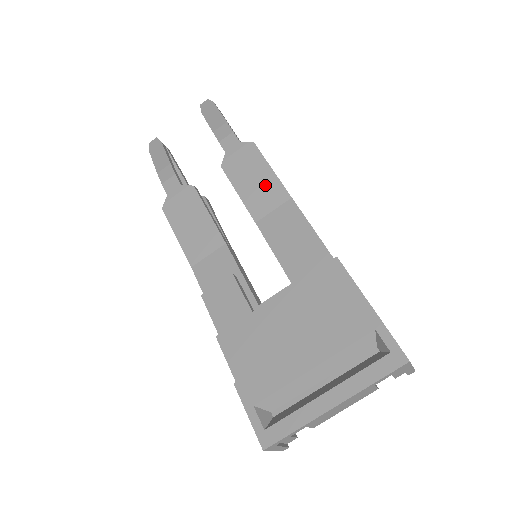
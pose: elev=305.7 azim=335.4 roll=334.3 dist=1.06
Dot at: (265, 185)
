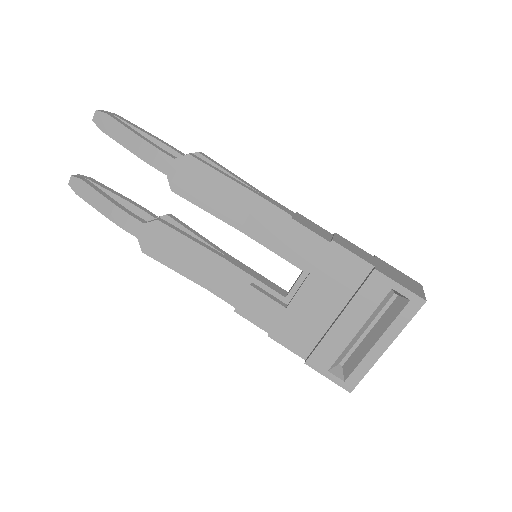
Dot at: (227, 193)
